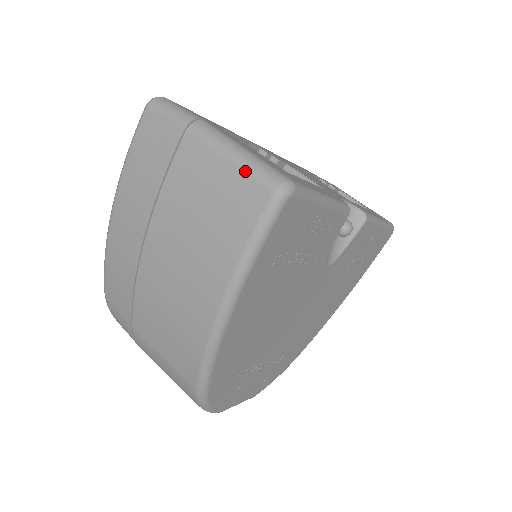
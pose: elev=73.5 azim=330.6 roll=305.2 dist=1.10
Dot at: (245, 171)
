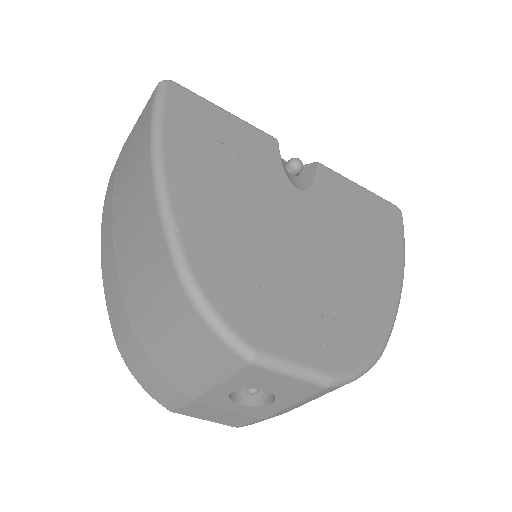
Dot at: (146, 105)
